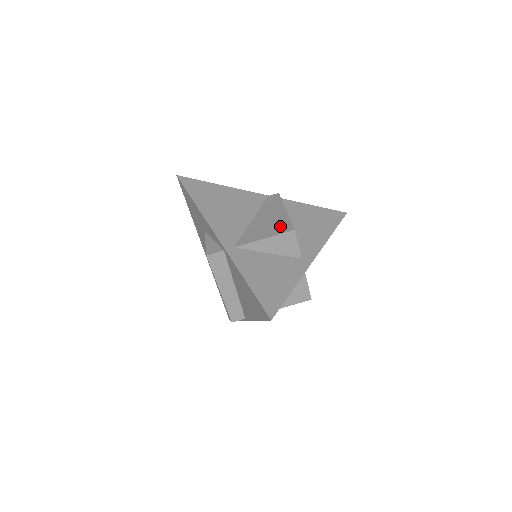
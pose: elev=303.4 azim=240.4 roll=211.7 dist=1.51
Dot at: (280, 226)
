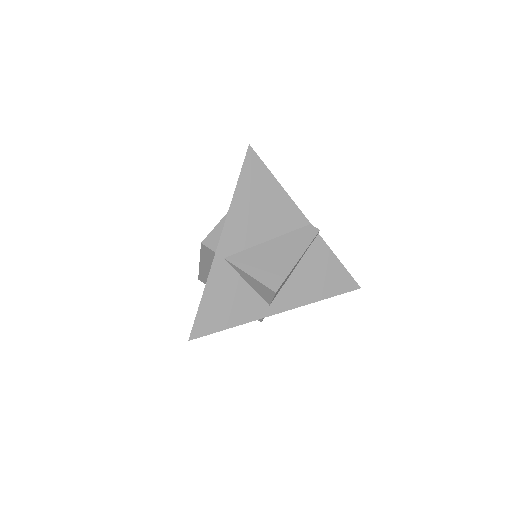
Dot at: (273, 275)
